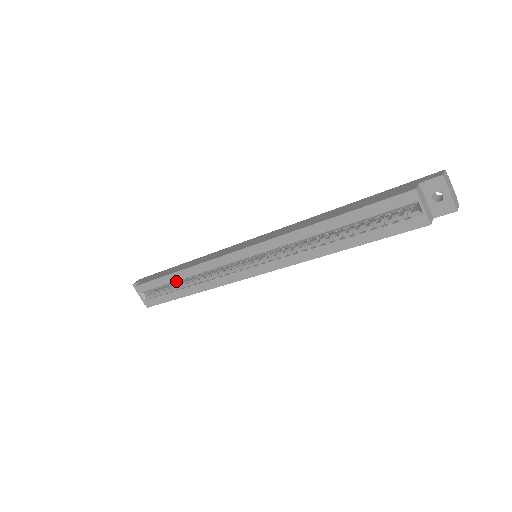
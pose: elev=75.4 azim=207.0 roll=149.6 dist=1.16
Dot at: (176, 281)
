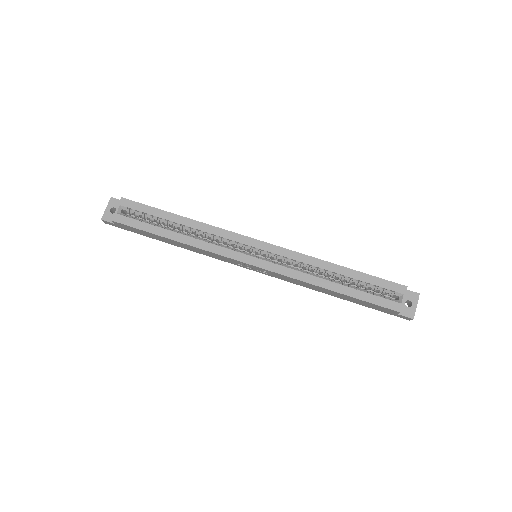
Dot at: (172, 222)
